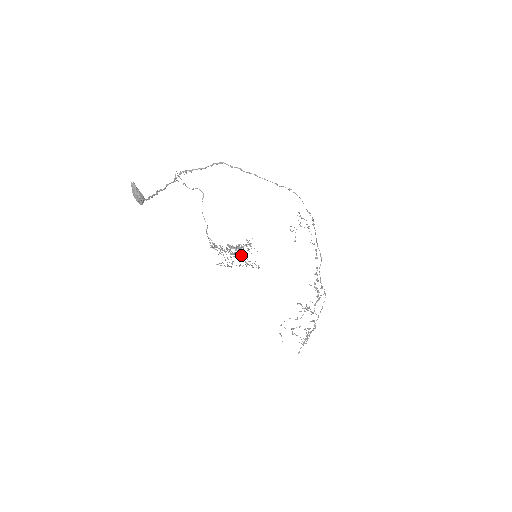
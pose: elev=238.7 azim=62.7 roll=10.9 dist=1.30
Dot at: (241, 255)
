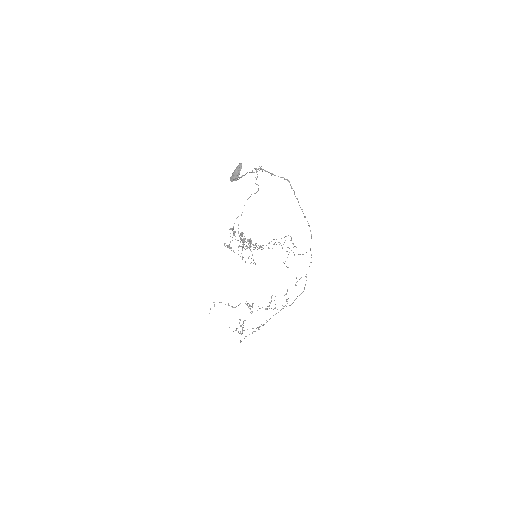
Dot at: occluded
